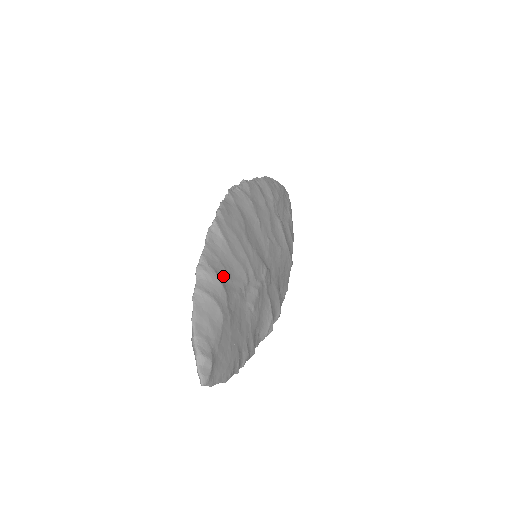
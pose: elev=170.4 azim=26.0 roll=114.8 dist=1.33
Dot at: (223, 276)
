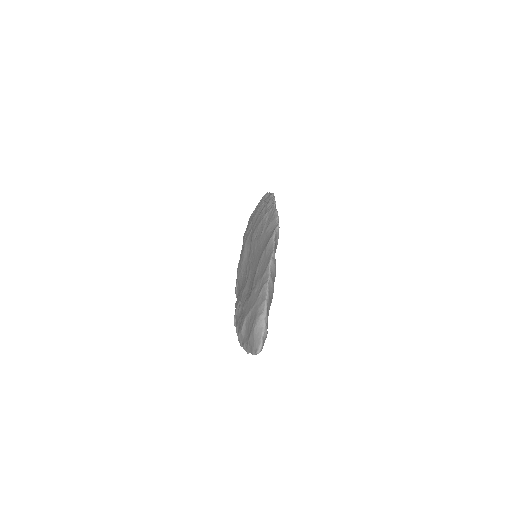
Dot at: occluded
